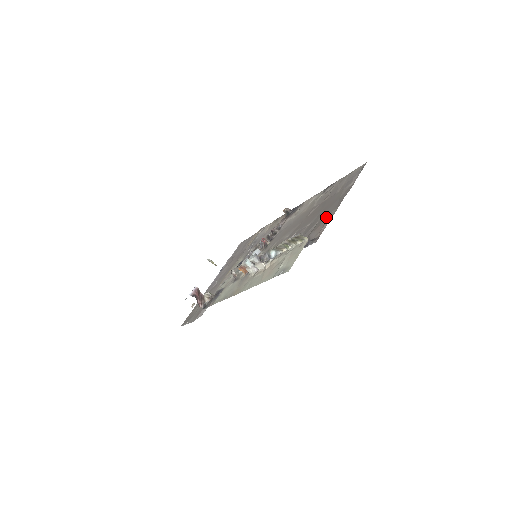
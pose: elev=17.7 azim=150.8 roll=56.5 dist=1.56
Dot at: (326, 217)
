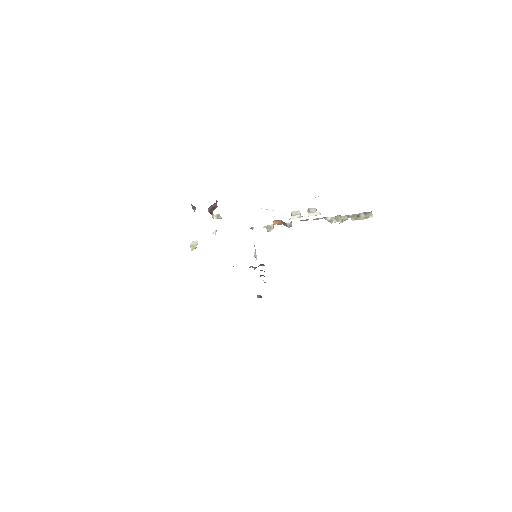
Dot at: occluded
